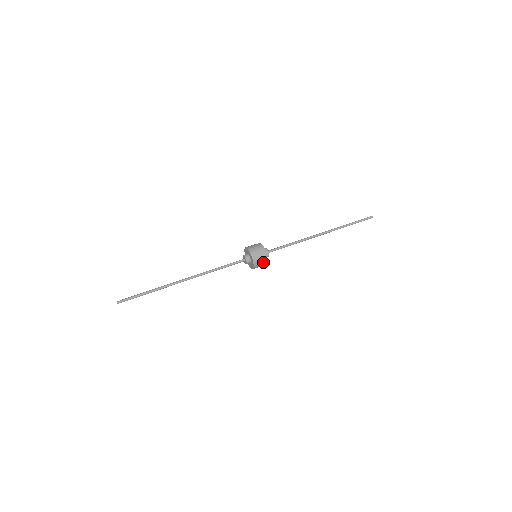
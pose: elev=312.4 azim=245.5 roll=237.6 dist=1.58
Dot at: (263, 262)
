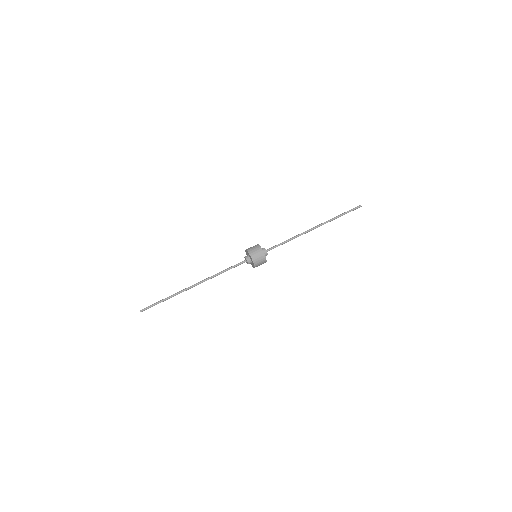
Dot at: (263, 263)
